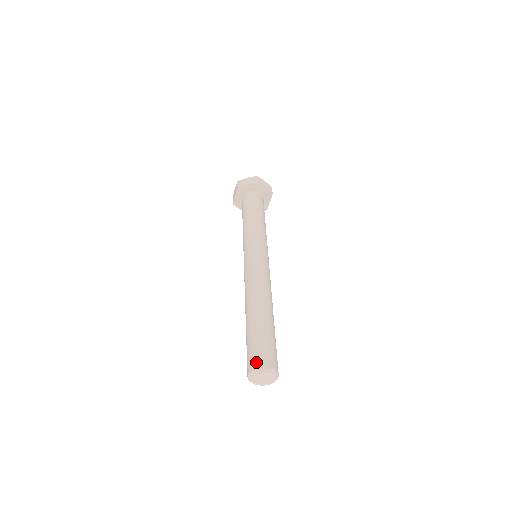
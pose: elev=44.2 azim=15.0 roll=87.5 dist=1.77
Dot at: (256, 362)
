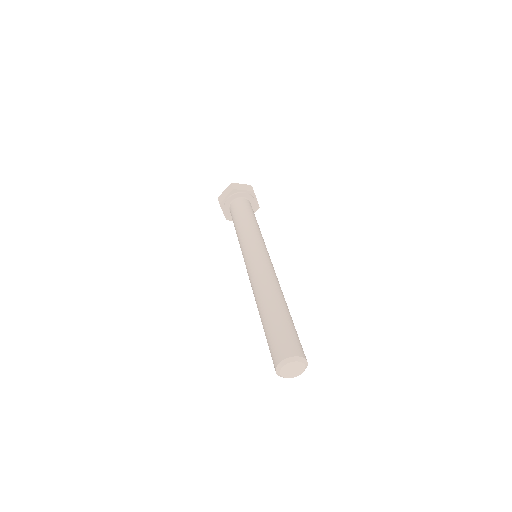
Dot at: (291, 350)
